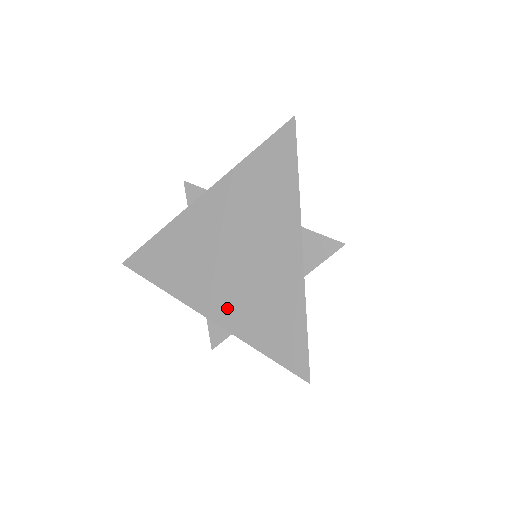
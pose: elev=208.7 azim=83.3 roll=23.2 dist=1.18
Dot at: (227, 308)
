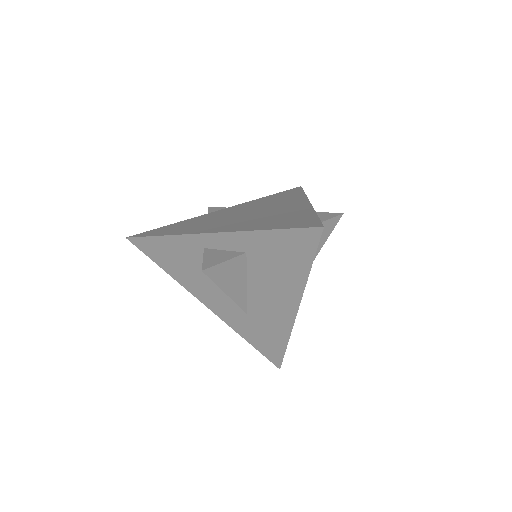
Dot at: (235, 226)
